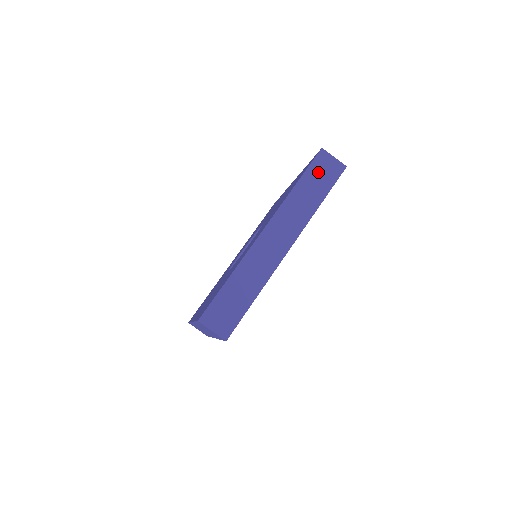
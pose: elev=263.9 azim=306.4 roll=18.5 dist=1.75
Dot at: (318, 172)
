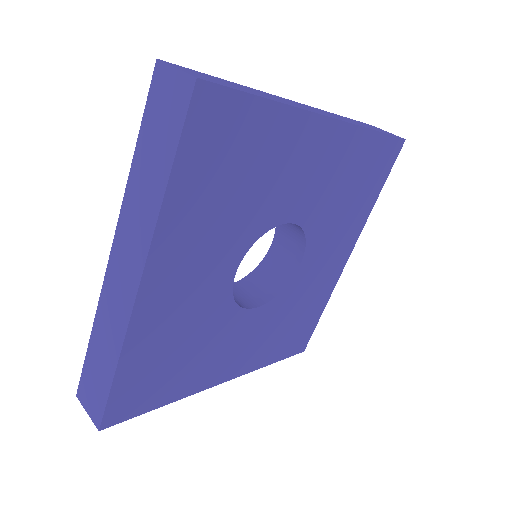
Dot at: occluded
